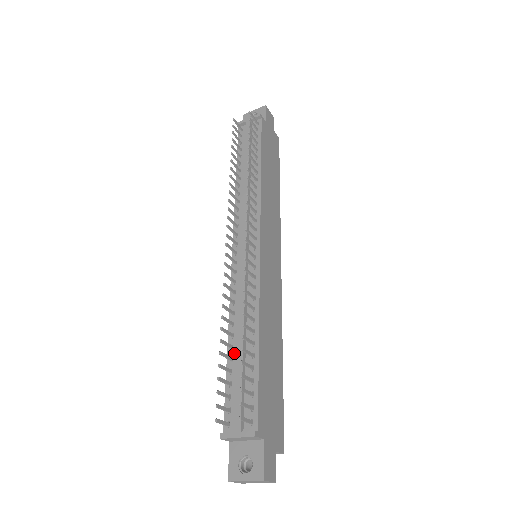
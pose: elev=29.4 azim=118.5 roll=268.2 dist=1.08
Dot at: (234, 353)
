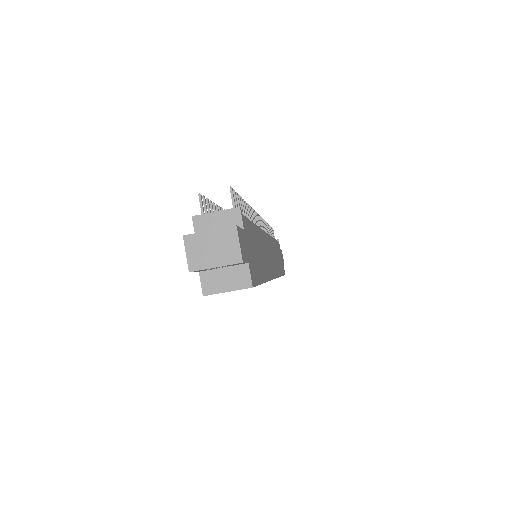
Dot at: occluded
